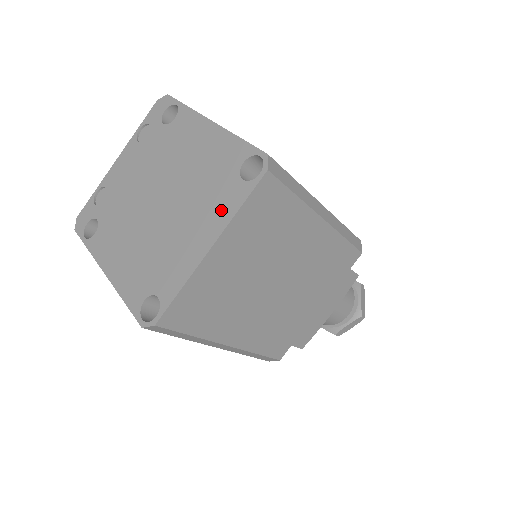
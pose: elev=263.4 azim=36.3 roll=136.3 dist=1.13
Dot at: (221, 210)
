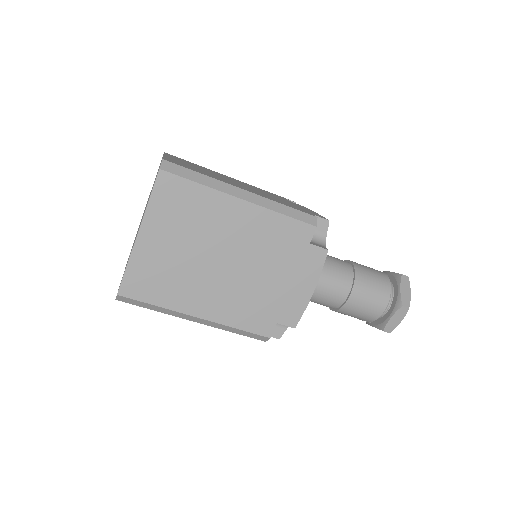
Dot at: occluded
